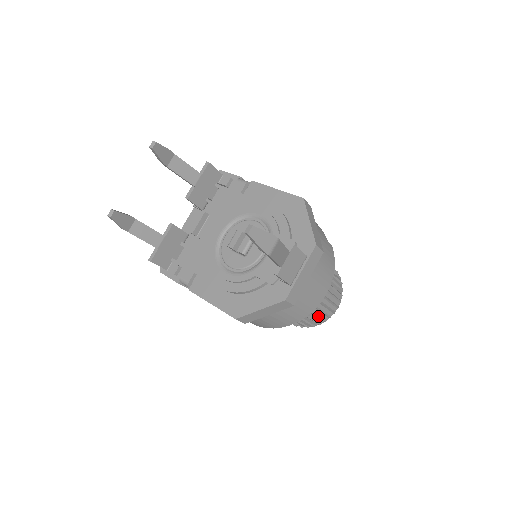
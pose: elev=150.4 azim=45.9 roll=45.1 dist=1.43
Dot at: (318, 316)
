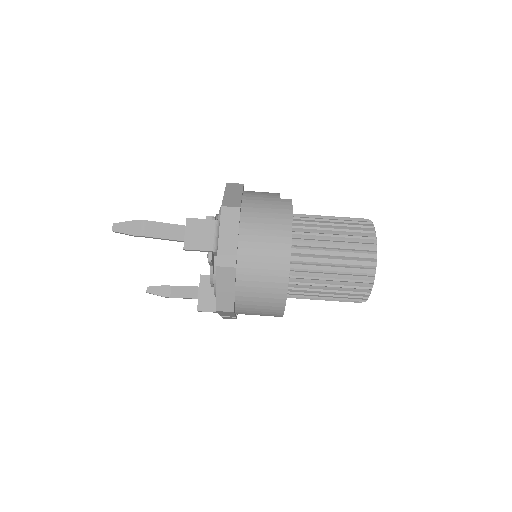
Dot at: (350, 273)
